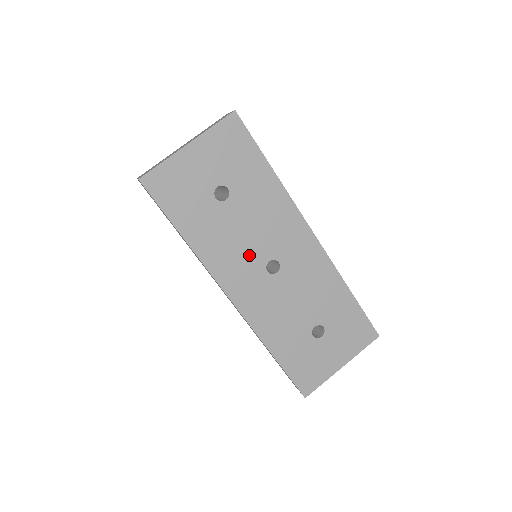
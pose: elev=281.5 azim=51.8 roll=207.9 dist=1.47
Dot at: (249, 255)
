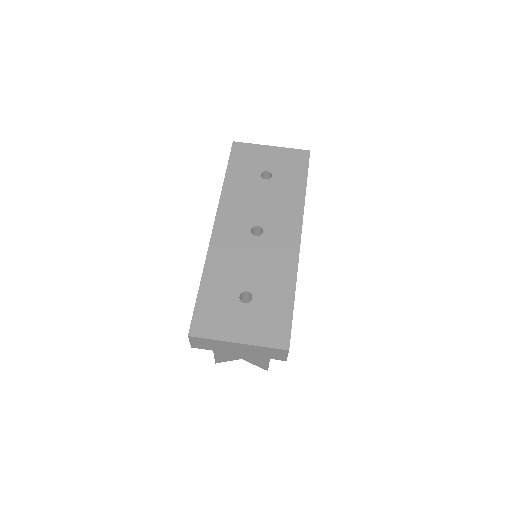
Dot at: (250, 213)
